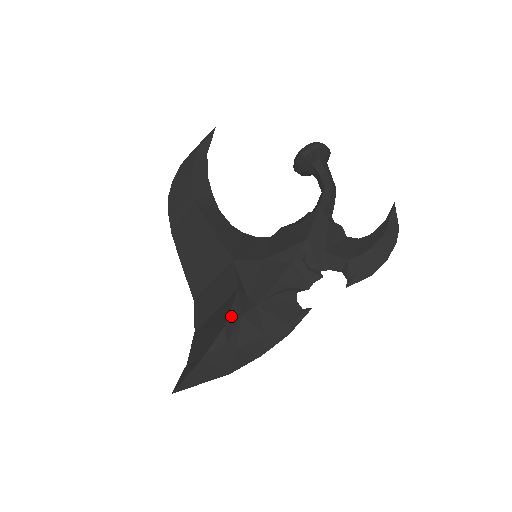
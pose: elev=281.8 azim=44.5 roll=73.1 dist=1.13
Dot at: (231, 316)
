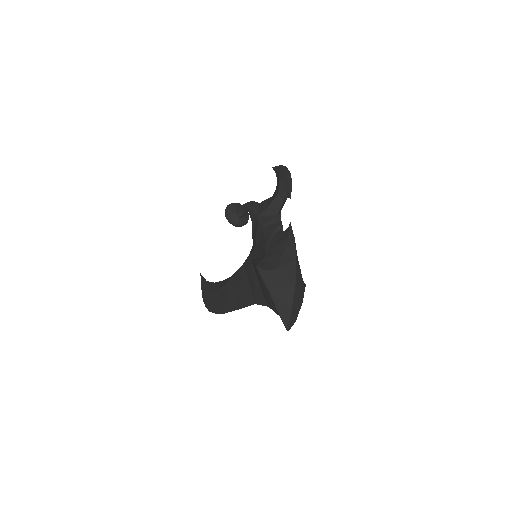
Dot at: (256, 263)
